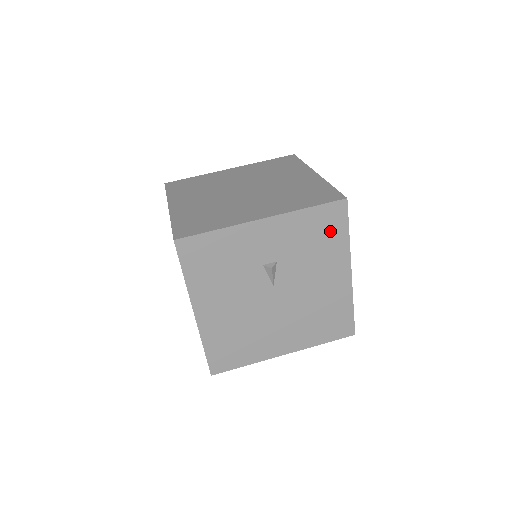
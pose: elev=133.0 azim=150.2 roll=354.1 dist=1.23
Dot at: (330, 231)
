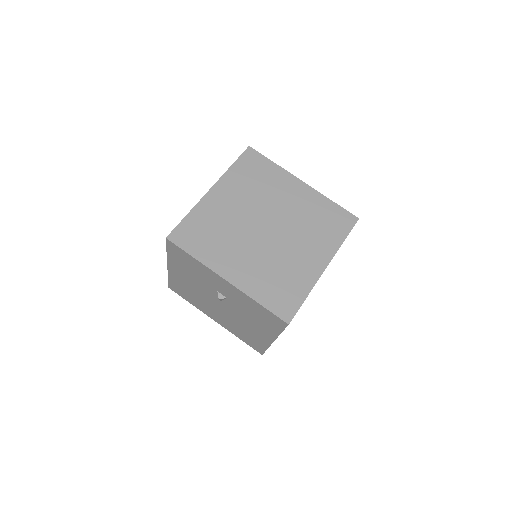
Dot at: (269, 321)
